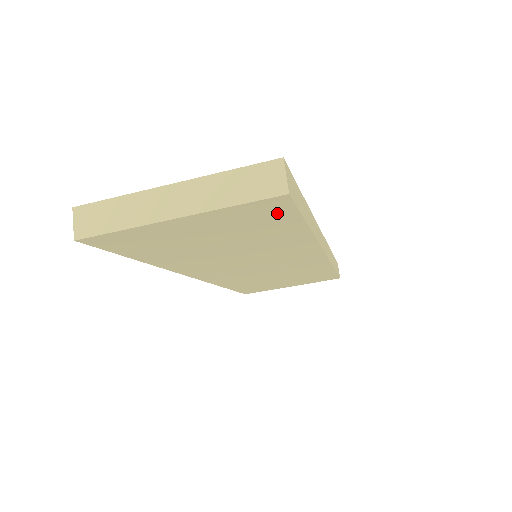
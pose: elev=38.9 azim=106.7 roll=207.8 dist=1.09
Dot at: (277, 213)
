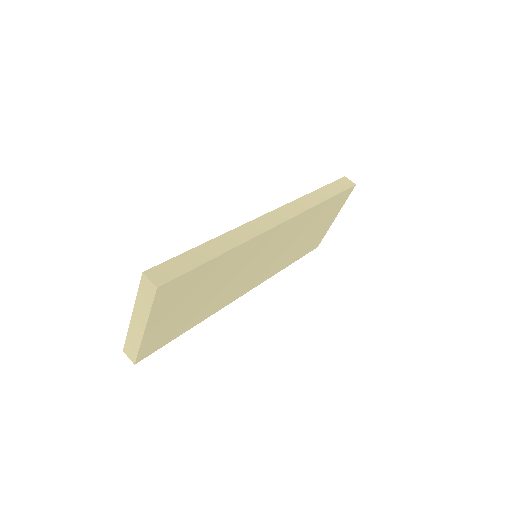
Dot at: (179, 284)
